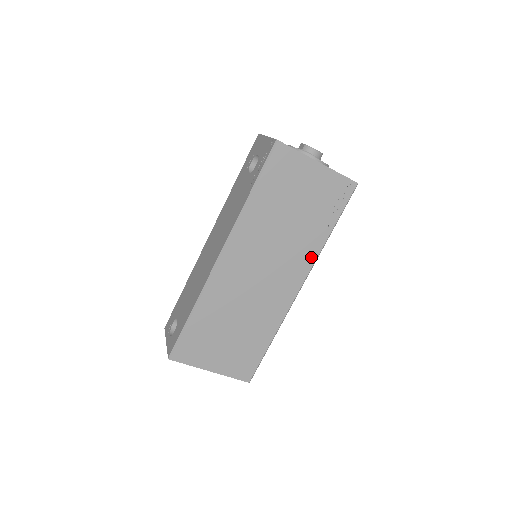
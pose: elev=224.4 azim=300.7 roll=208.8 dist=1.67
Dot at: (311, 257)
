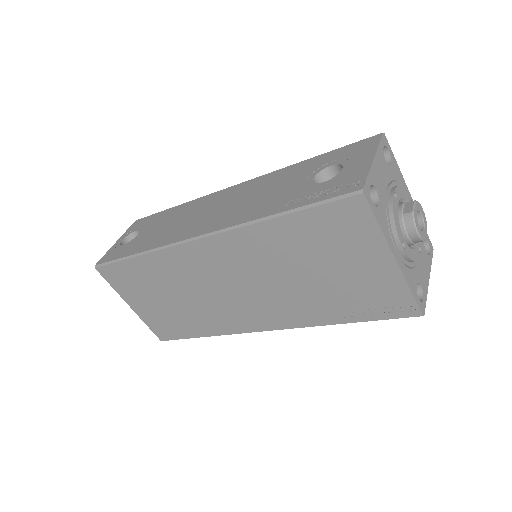
Dot at: (299, 321)
